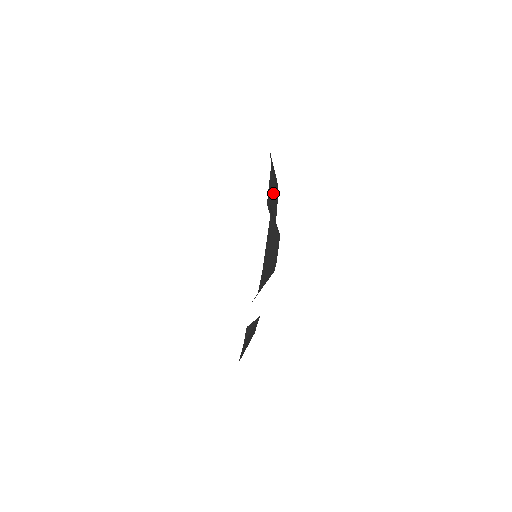
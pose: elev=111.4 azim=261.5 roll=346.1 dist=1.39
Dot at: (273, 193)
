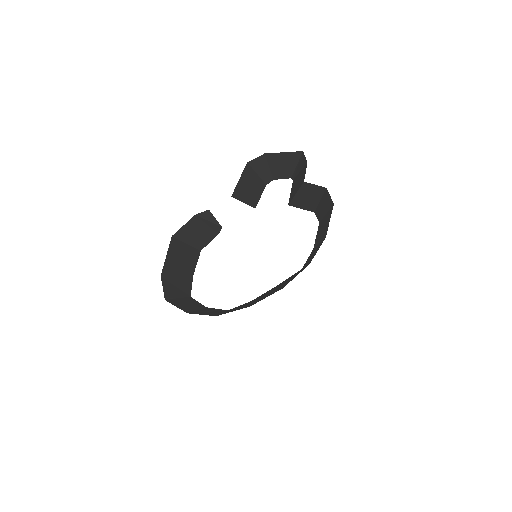
Dot at: (312, 198)
